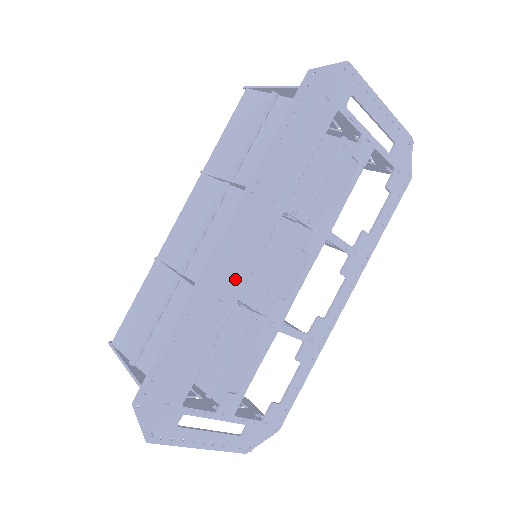
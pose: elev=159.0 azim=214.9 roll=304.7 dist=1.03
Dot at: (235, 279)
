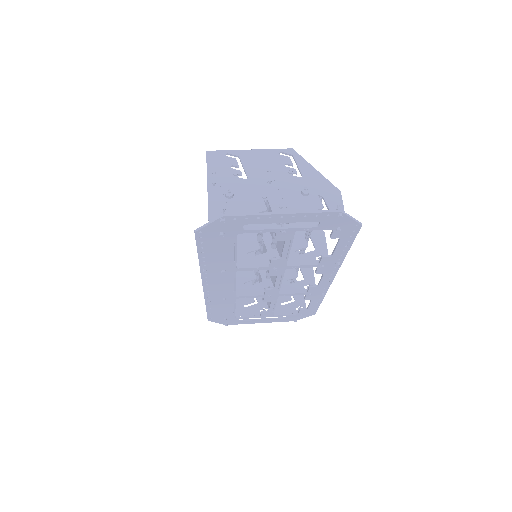
Dot at: (227, 292)
